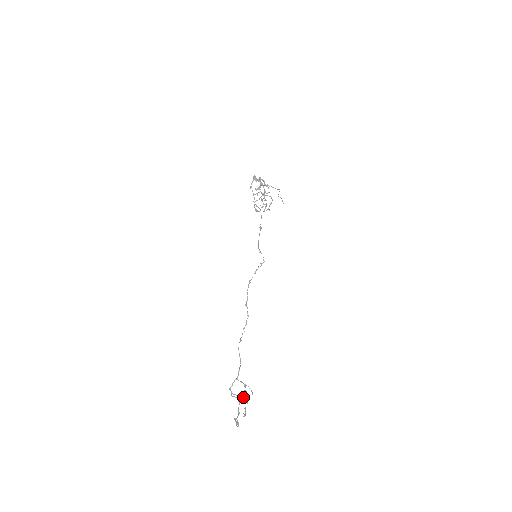
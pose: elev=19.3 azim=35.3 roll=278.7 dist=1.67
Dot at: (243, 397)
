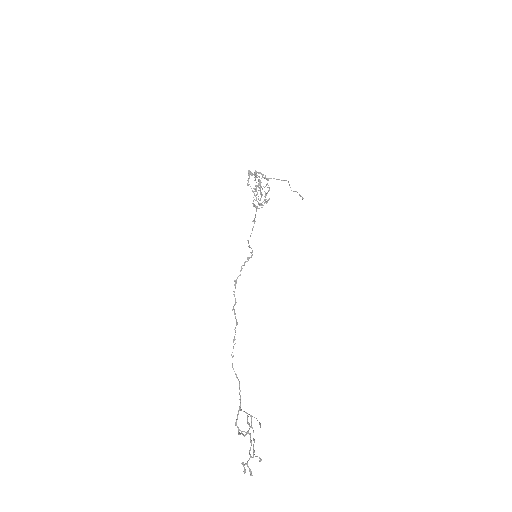
Dot at: occluded
